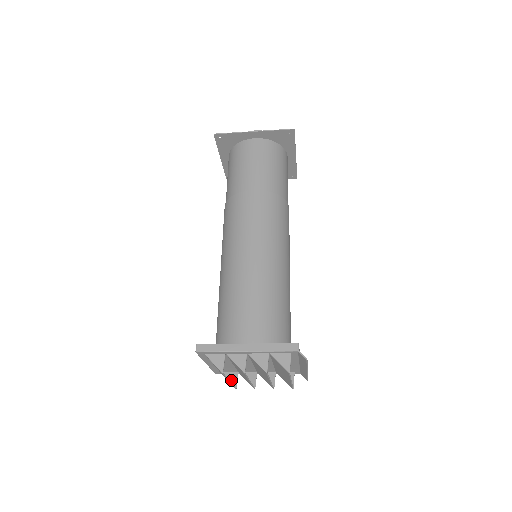
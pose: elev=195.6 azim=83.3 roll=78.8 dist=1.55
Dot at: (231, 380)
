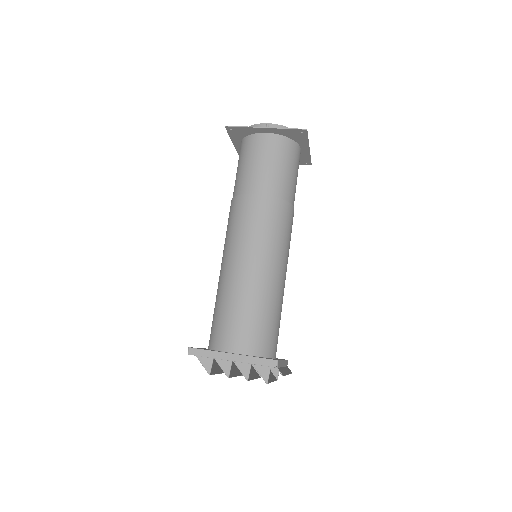
Dot at: occluded
